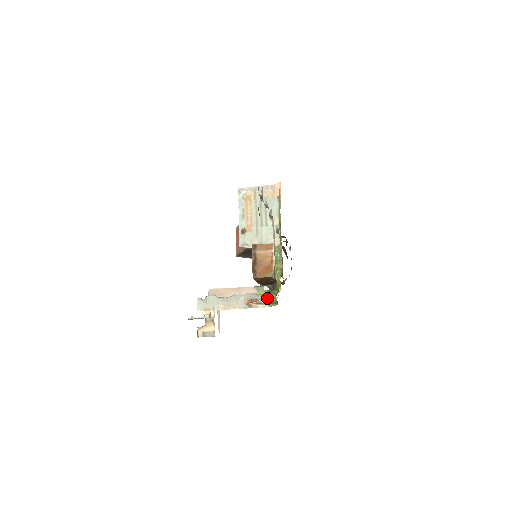
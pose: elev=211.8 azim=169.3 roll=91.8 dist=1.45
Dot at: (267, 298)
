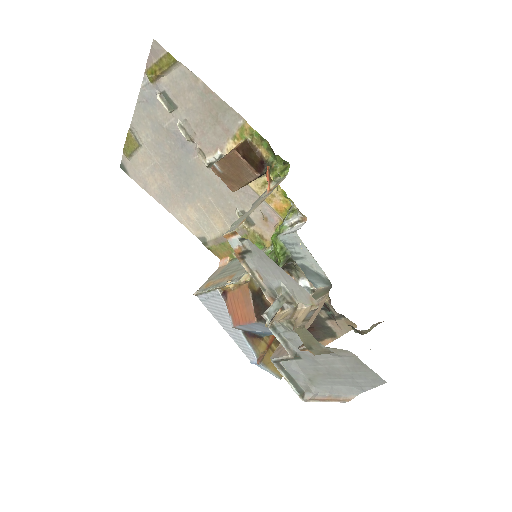
Dot at: (279, 180)
